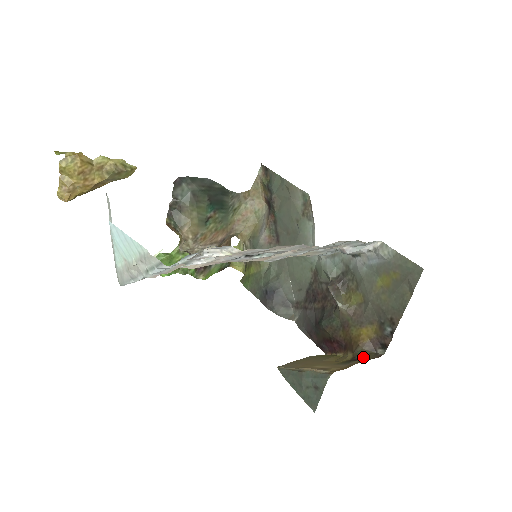
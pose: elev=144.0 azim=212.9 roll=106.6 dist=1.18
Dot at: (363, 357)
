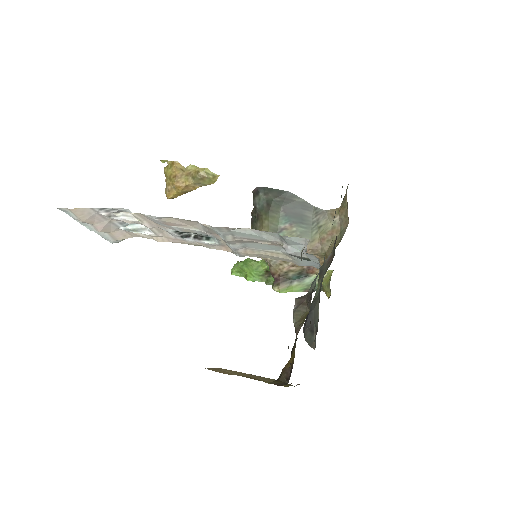
Dot at: occluded
